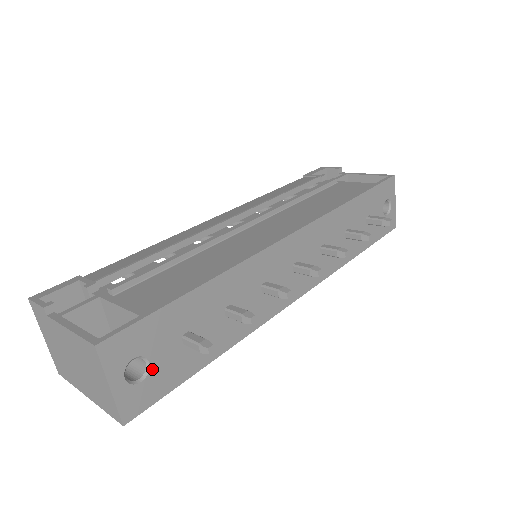
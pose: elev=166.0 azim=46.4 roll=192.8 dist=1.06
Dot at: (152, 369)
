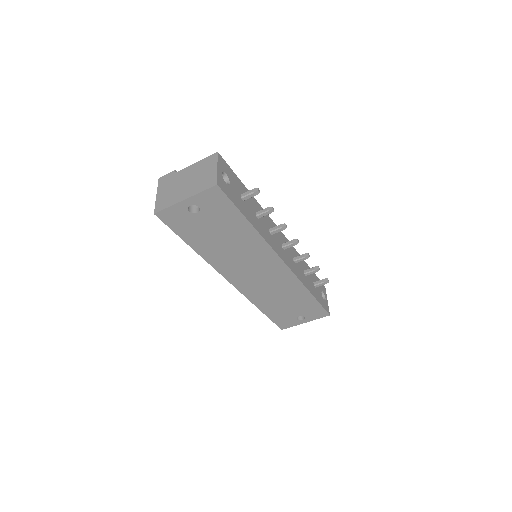
Dot at: (230, 186)
